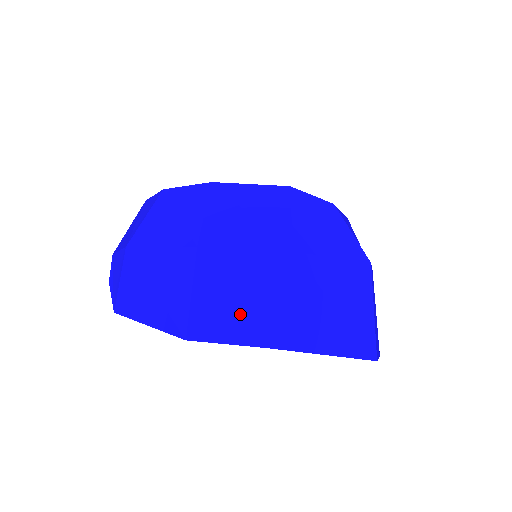
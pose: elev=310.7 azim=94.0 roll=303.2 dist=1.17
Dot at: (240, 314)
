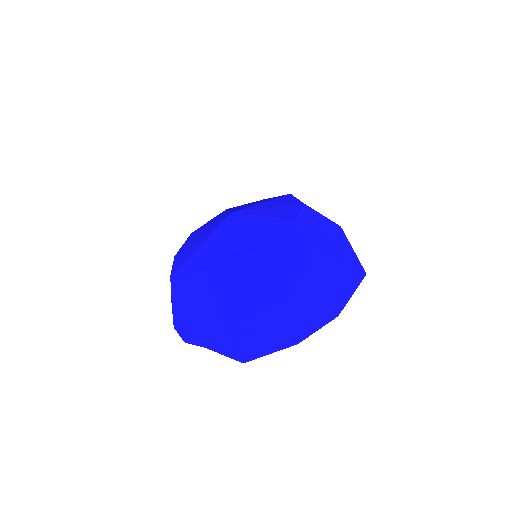
Dot at: (319, 311)
